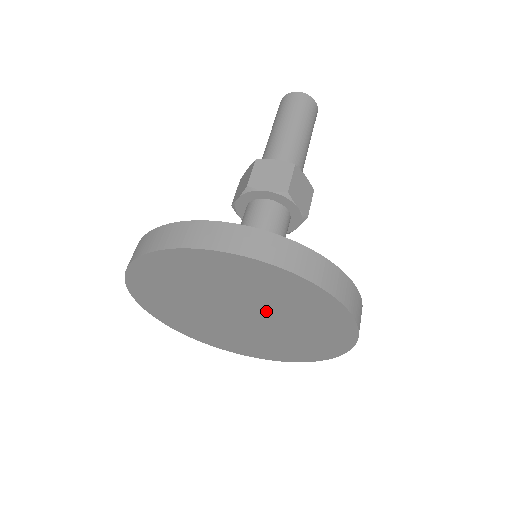
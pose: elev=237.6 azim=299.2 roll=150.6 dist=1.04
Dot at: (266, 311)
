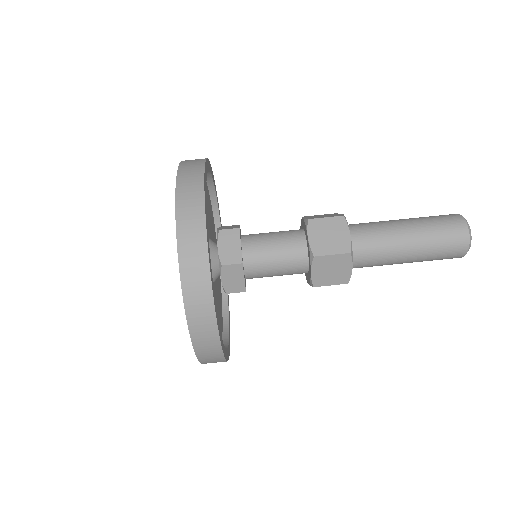
Dot at: occluded
